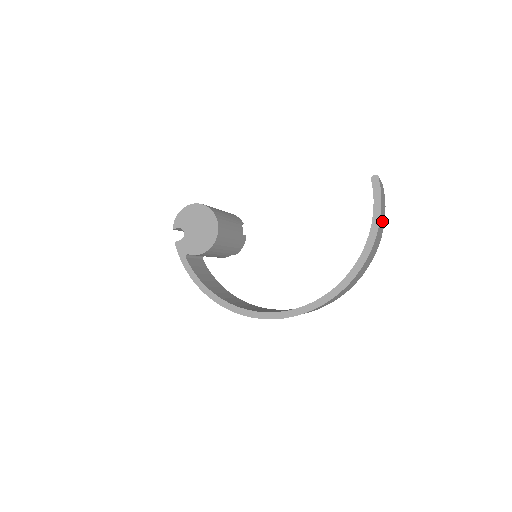
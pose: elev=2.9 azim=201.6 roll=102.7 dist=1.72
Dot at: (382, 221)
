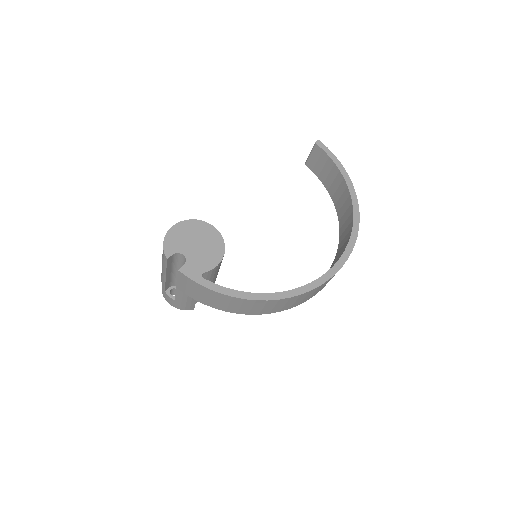
Dot at: occluded
